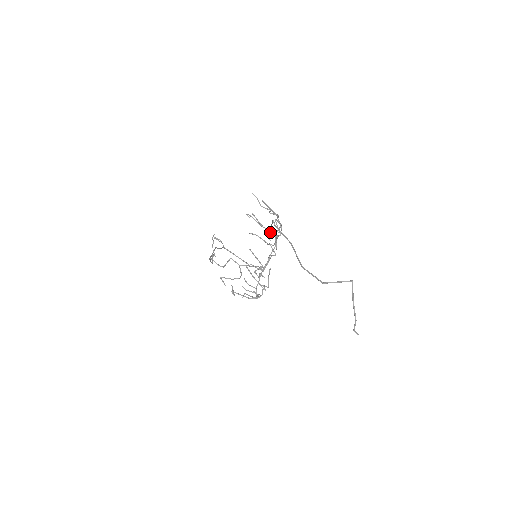
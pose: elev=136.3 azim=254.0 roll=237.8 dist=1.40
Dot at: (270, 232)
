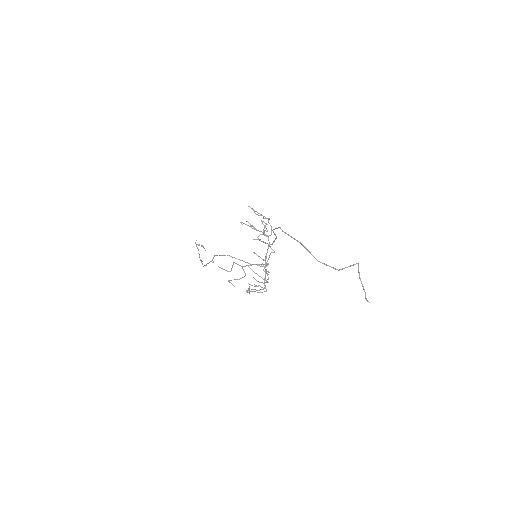
Dot at: occluded
